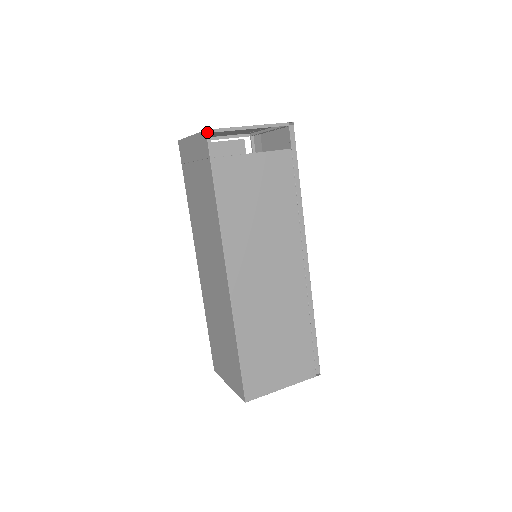
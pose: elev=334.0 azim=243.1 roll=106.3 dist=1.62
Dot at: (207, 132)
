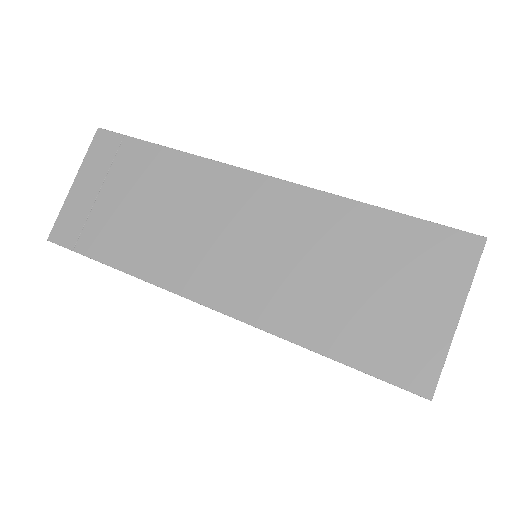
Dot at: (101, 129)
